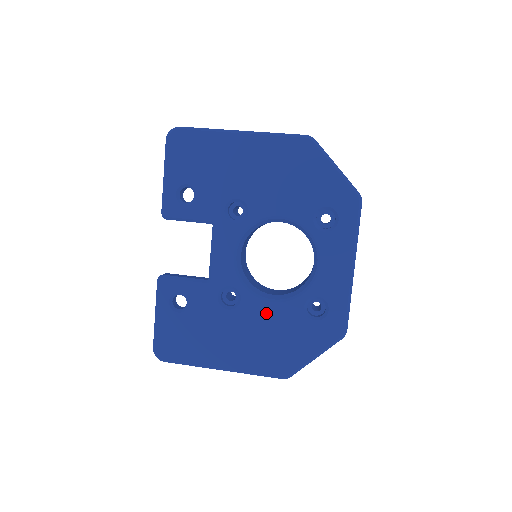
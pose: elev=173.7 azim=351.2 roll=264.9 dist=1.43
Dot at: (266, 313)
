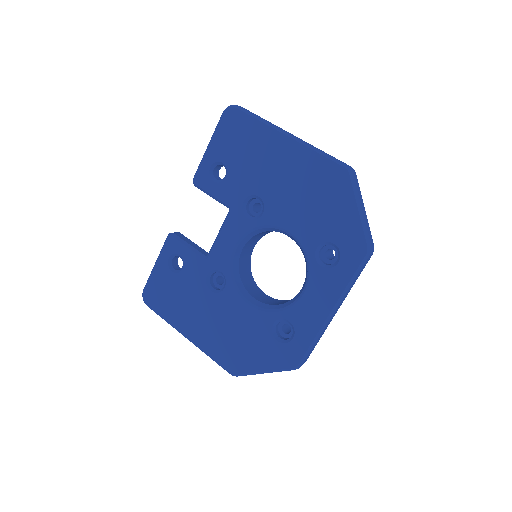
Dot at: (240, 311)
